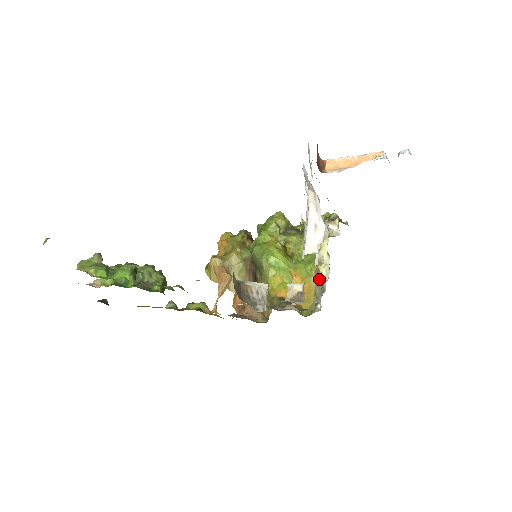
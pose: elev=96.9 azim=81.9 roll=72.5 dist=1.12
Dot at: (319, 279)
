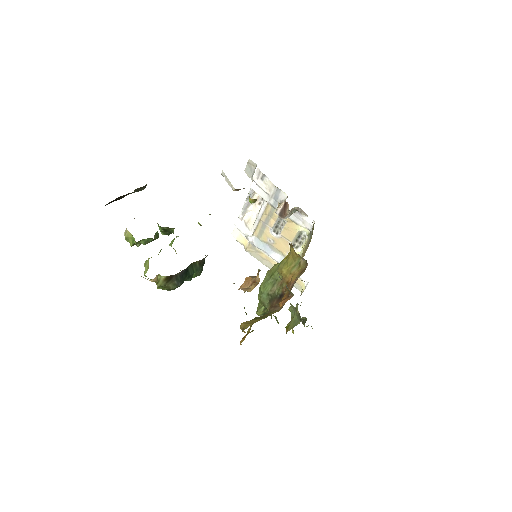
Dot at: (306, 247)
